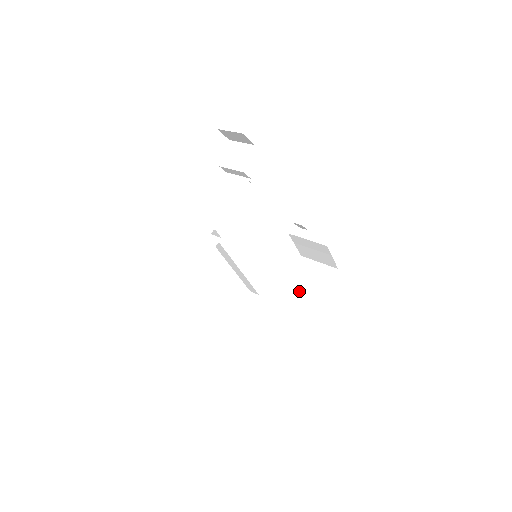
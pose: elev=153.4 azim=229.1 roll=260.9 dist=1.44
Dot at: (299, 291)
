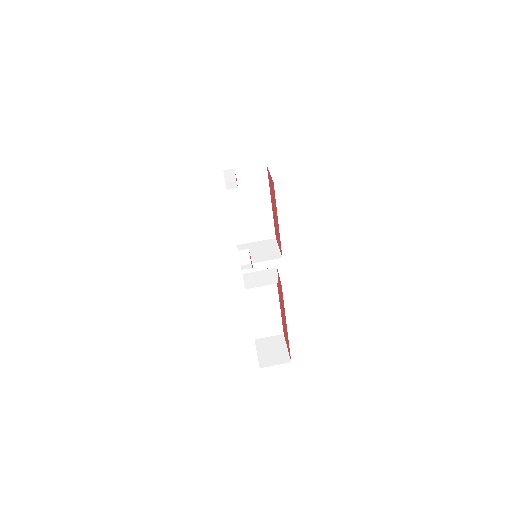
Dot at: (249, 202)
